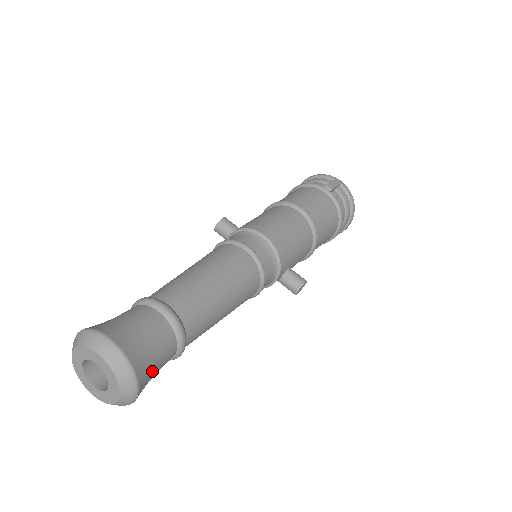
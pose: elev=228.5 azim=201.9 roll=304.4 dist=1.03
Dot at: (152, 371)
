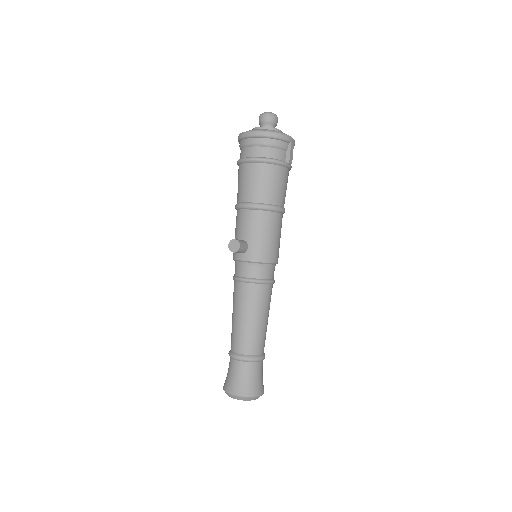
Dot at: occluded
